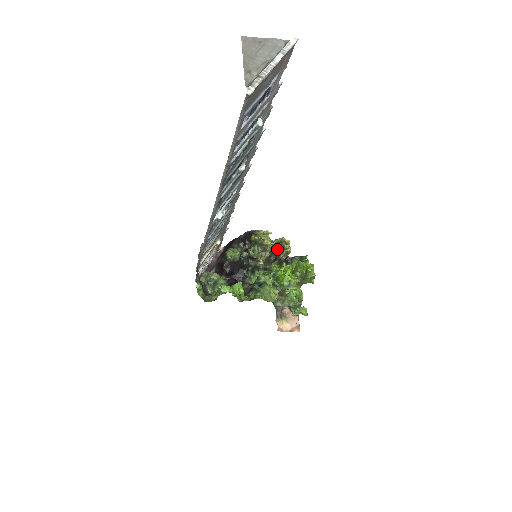
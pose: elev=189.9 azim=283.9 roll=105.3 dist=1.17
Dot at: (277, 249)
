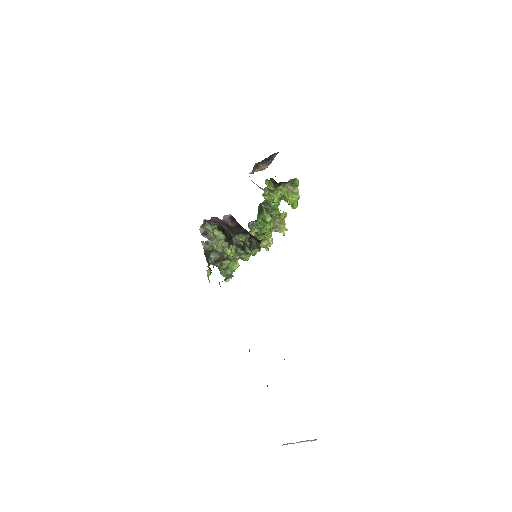
Dot at: occluded
